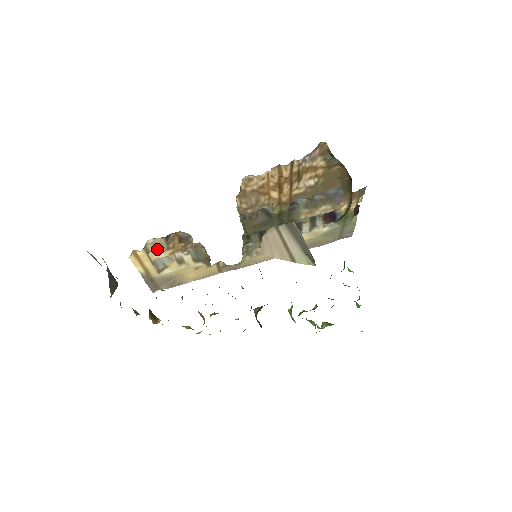
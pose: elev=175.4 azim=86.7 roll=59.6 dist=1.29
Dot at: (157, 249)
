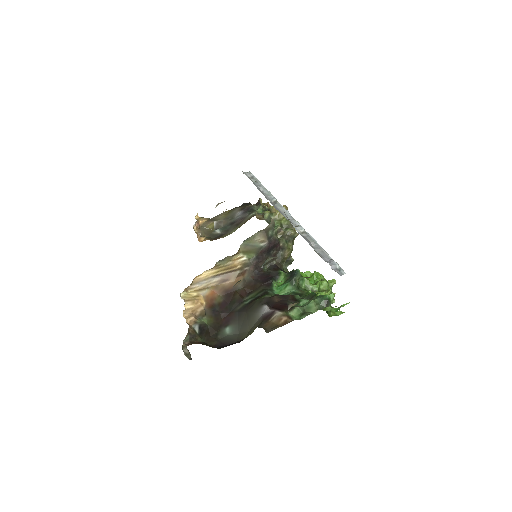
Dot at: occluded
